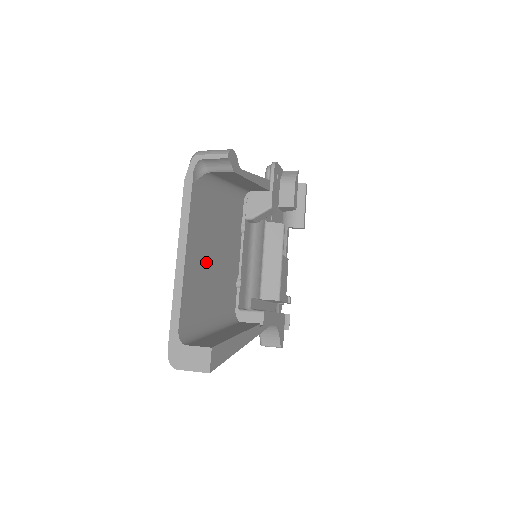
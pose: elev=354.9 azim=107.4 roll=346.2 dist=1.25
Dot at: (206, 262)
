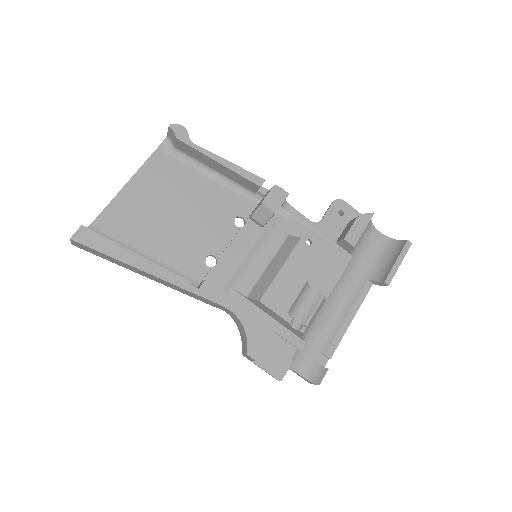
Dot at: (155, 208)
